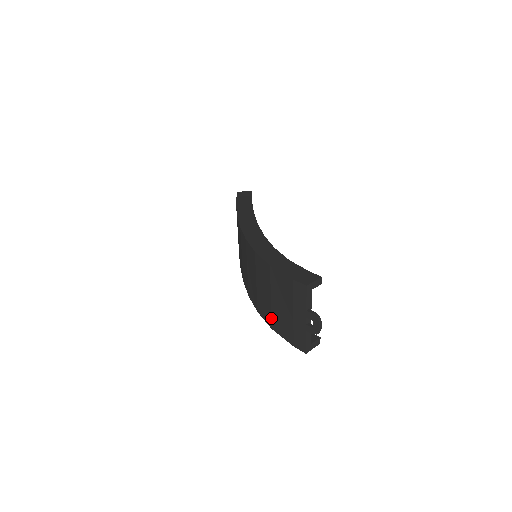
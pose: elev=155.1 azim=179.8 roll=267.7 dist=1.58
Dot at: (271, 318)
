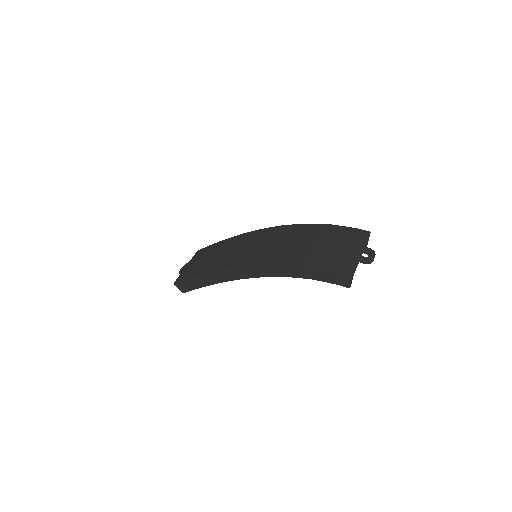
Dot at: (311, 258)
